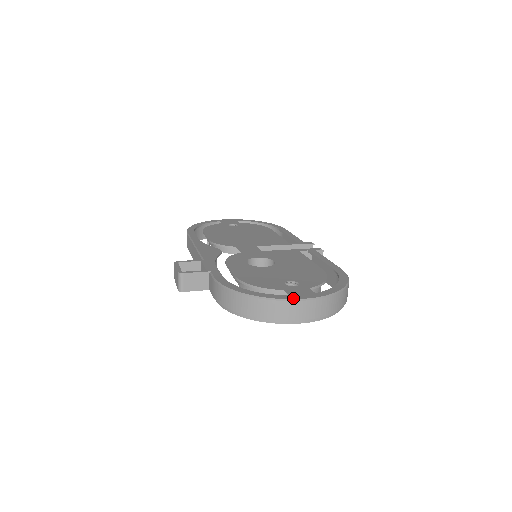
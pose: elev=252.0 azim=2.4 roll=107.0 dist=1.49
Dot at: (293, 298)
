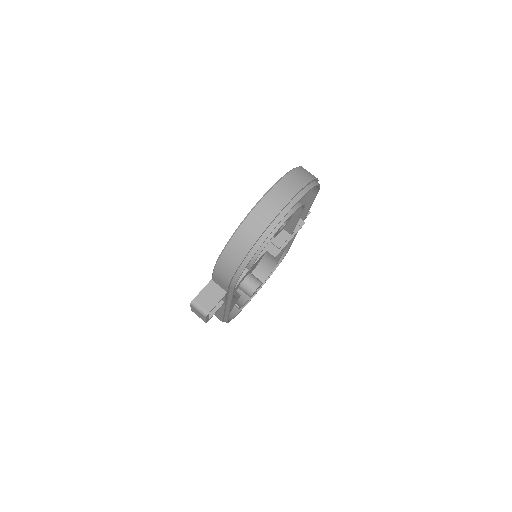
Dot at: (257, 202)
